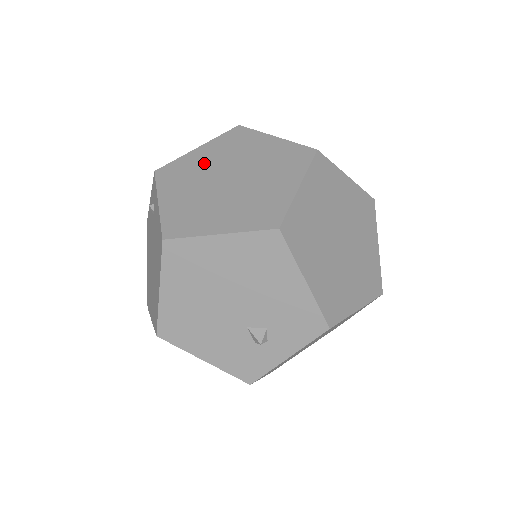
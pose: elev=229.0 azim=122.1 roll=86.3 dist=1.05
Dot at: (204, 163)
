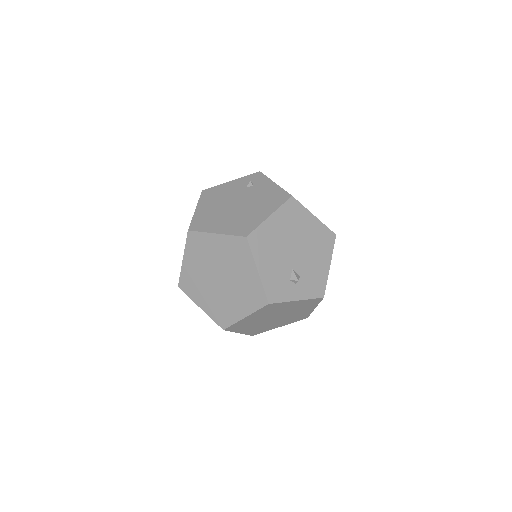
Dot at: occluded
